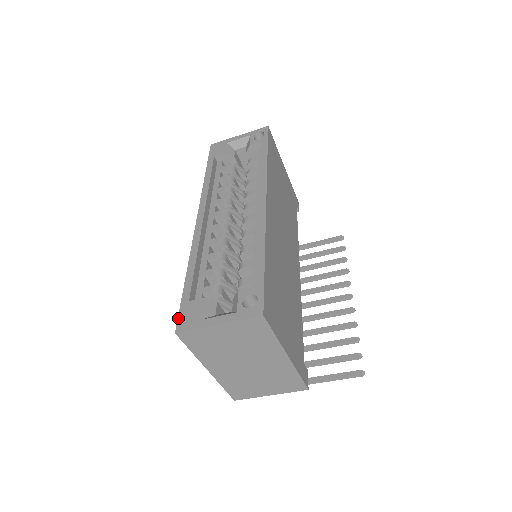
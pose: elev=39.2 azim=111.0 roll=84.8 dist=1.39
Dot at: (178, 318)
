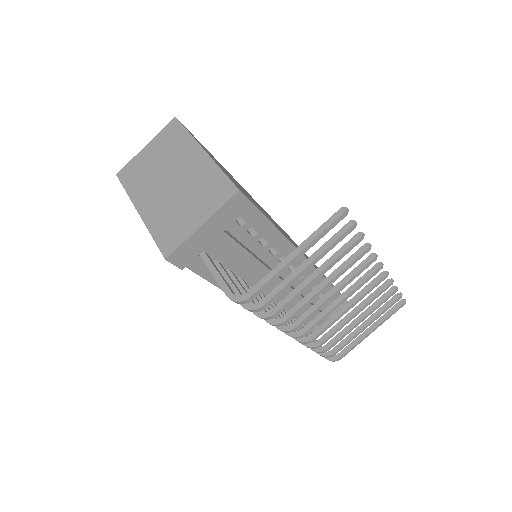
Dot at: occluded
